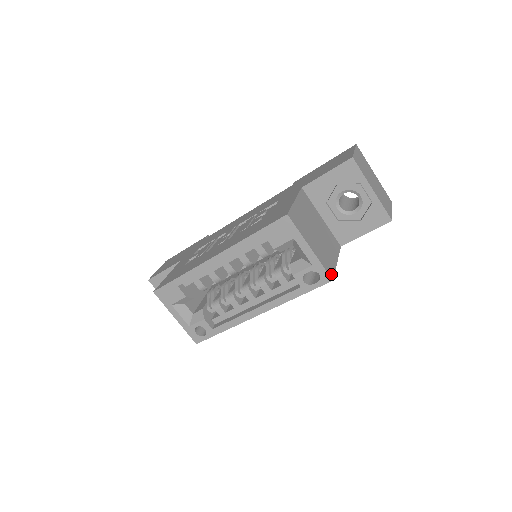
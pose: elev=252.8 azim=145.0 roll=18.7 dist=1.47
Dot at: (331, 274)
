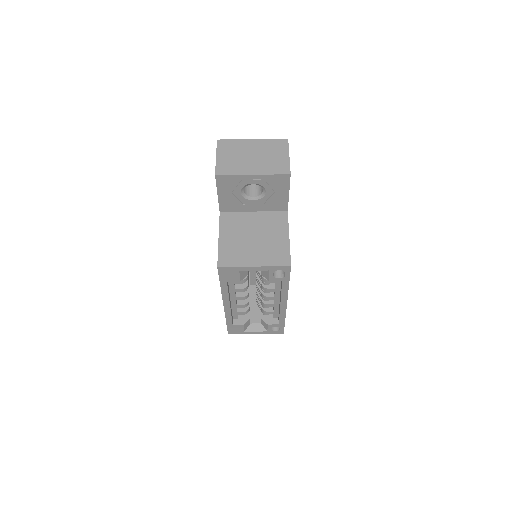
Dot at: (286, 262)
